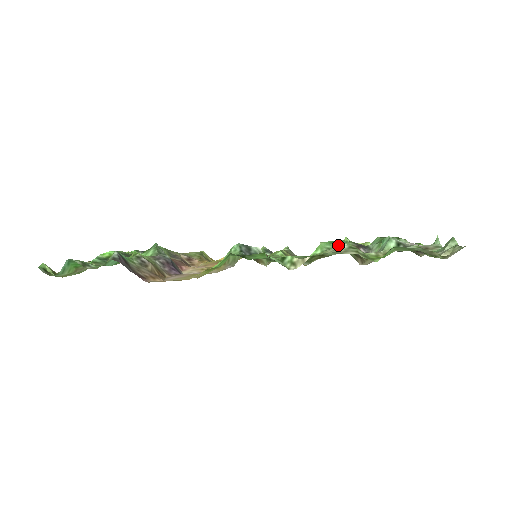
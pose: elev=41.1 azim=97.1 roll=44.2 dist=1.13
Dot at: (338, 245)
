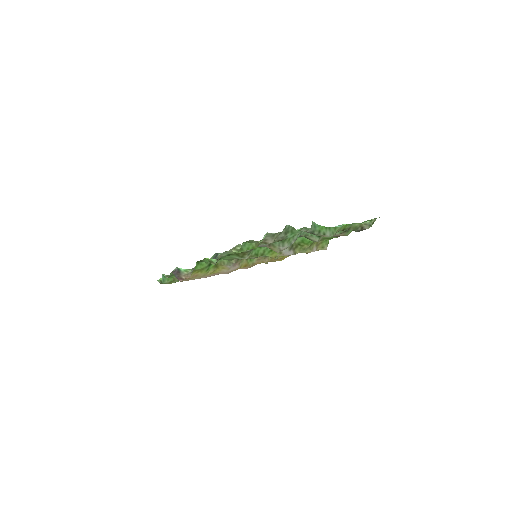
Dot at: occluded
